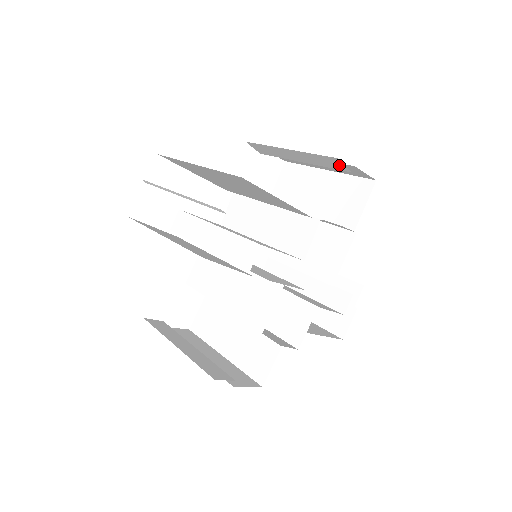
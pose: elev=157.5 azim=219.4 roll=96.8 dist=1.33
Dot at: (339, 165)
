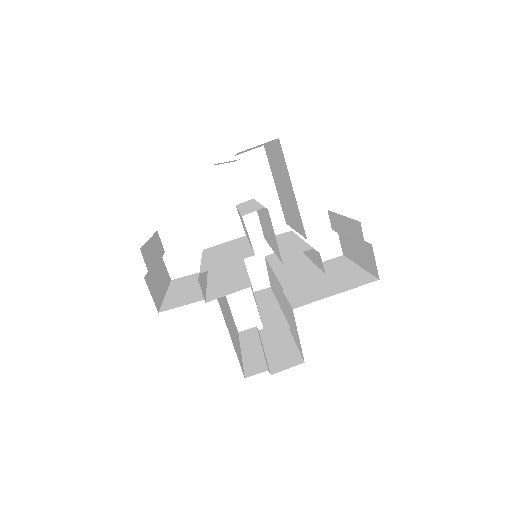
Dot at: (229, 161)
